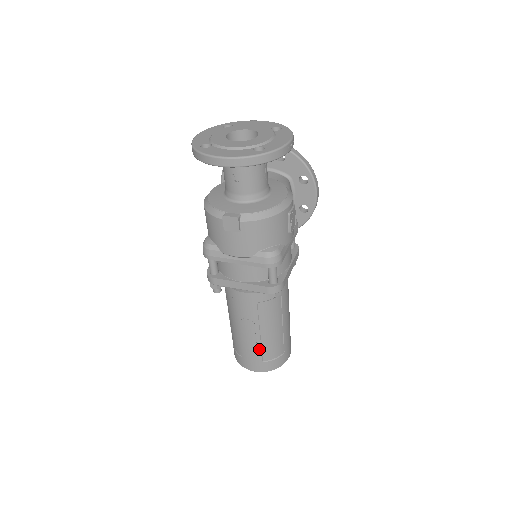
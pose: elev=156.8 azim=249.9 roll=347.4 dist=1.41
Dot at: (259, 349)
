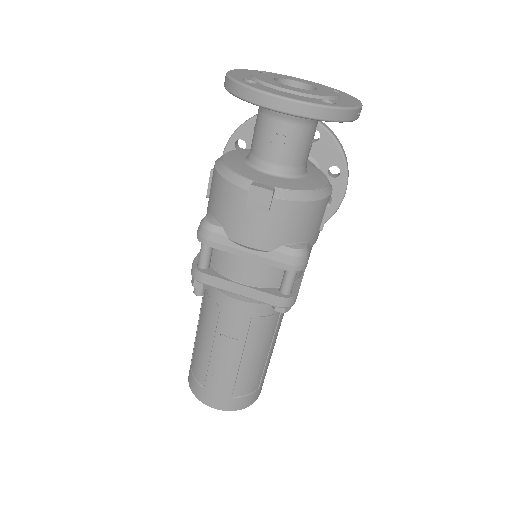
Dot at: (232, 380)
